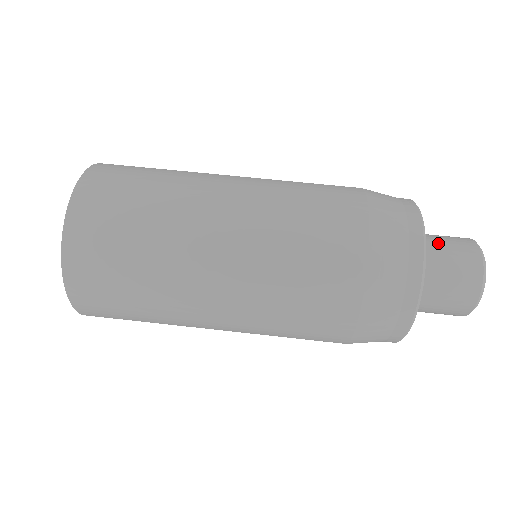
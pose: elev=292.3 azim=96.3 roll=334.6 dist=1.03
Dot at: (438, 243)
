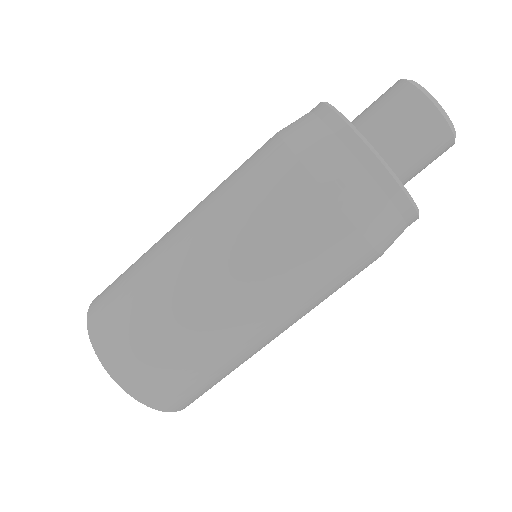
Dot at: (407, 149)
